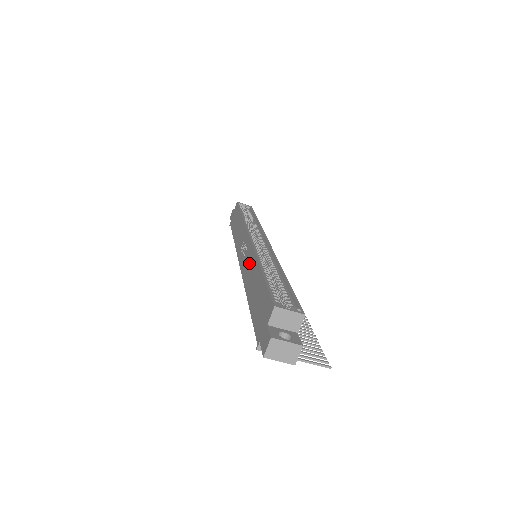
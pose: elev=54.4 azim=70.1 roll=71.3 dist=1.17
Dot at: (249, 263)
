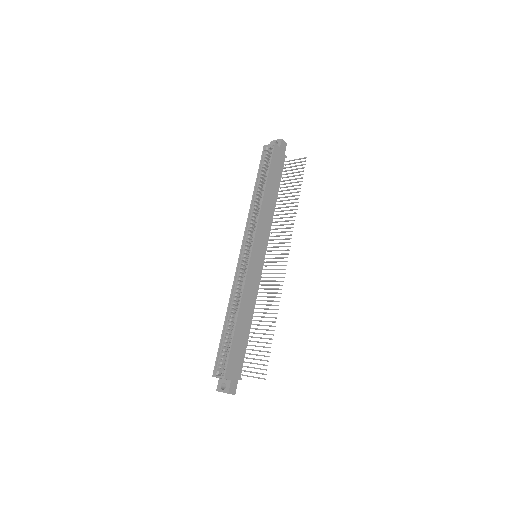
Dot at: (238, 290)
